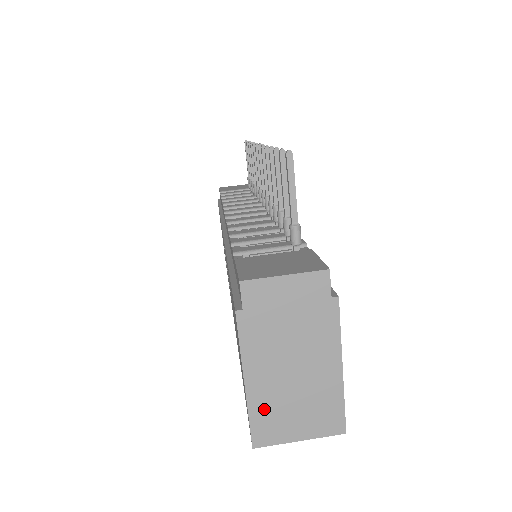
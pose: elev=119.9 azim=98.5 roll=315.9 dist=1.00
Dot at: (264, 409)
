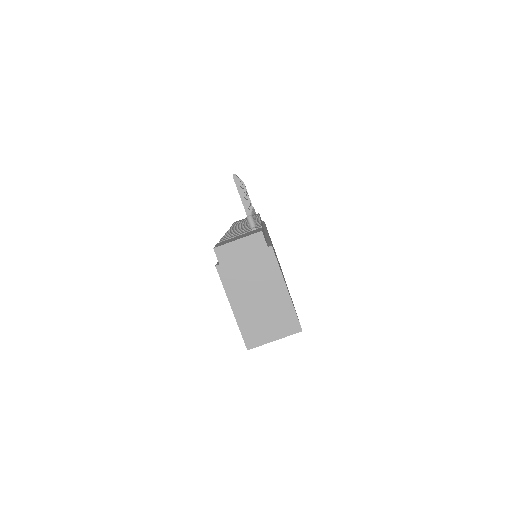
Dot at: (247, 323)
